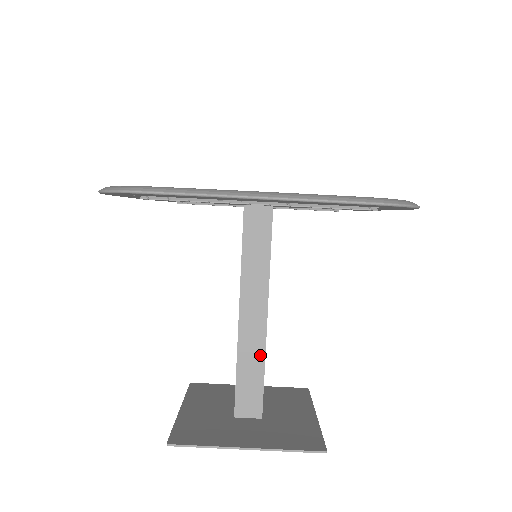
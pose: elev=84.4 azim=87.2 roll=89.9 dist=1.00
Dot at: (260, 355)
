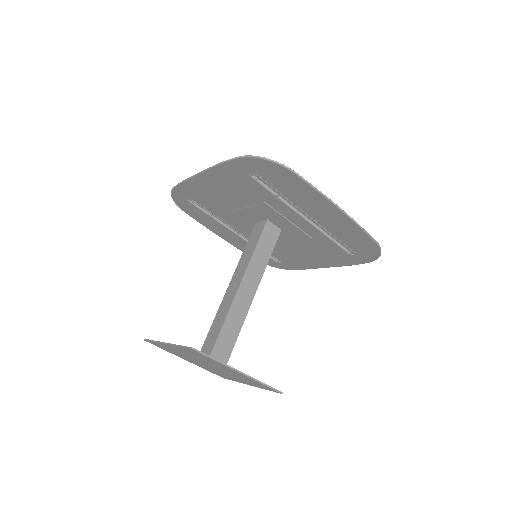
Dot at: (241, 321)
